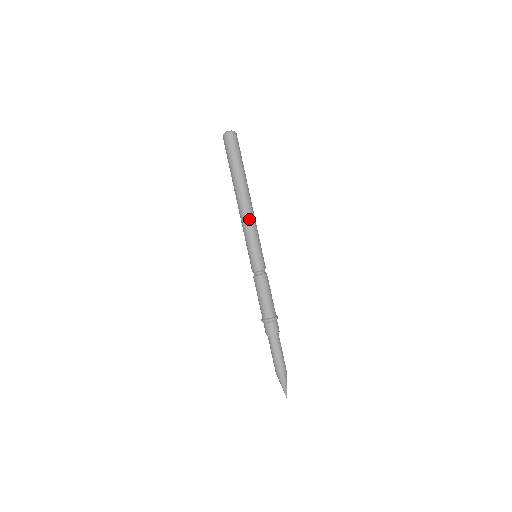
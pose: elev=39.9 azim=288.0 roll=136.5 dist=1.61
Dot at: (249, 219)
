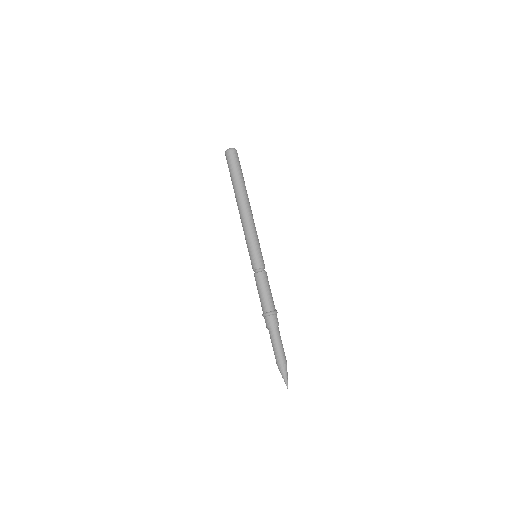
Dot at: (244, 224)
